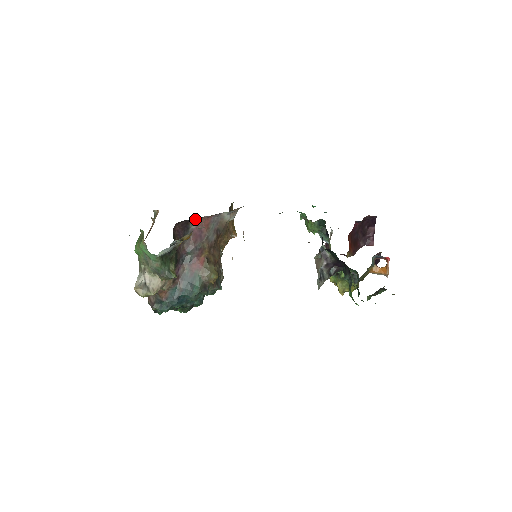
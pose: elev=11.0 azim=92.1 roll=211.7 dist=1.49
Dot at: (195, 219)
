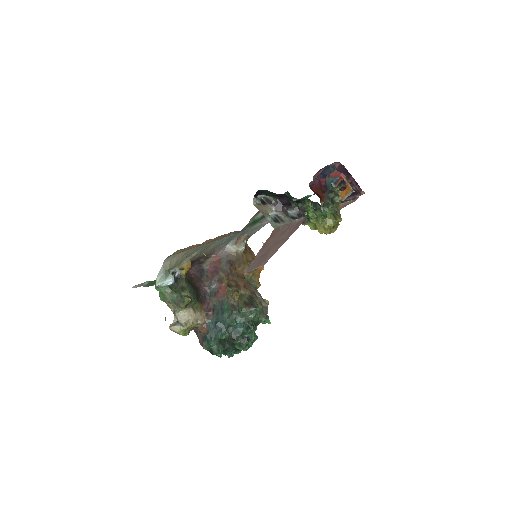
Dot at: (206, 261)
